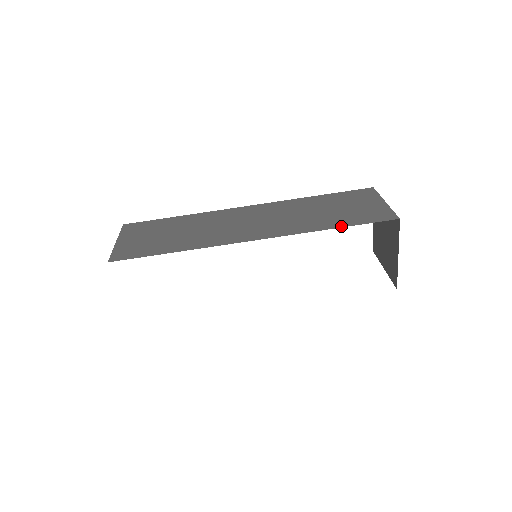
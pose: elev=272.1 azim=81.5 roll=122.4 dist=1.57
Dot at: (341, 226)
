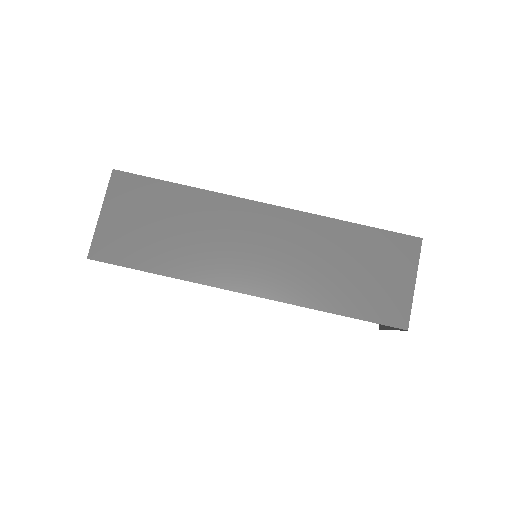
Dot at: (344, 313)
